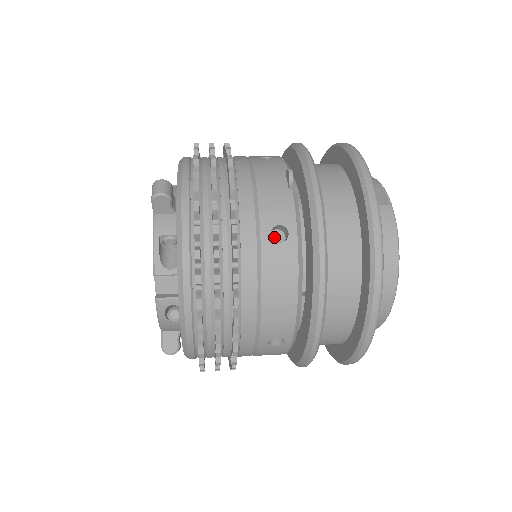
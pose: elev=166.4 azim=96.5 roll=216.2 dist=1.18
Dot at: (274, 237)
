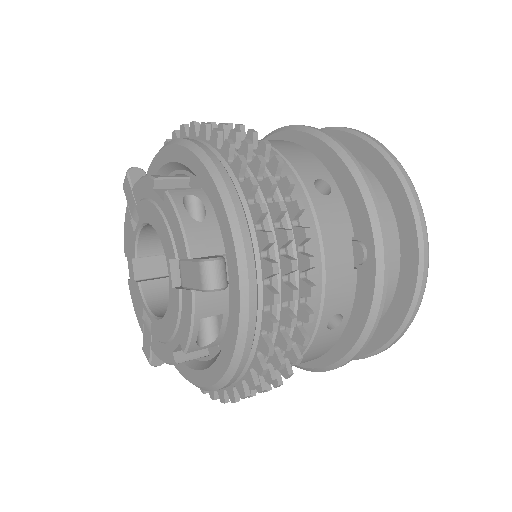
Dot at: occluded
